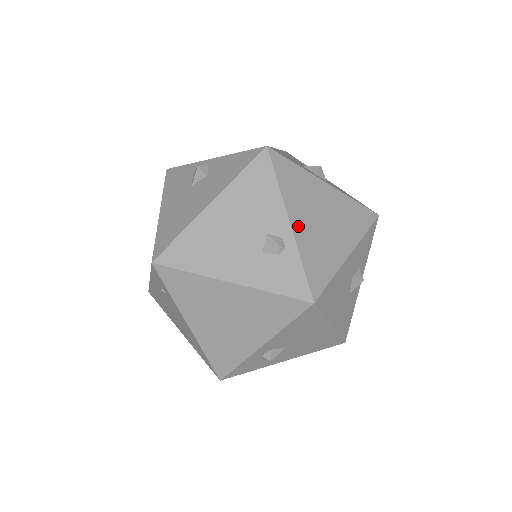
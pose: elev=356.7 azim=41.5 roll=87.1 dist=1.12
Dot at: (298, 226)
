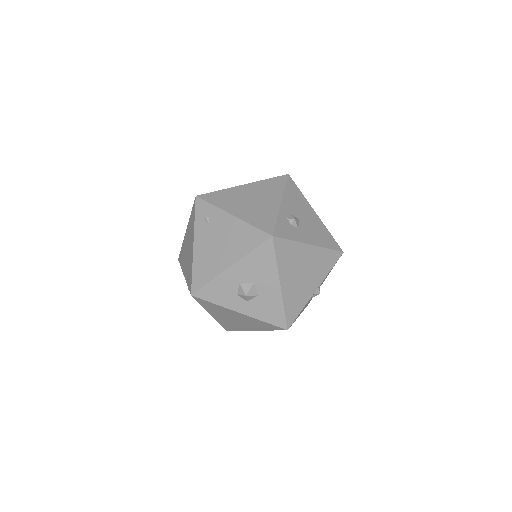
Dot at: occluded
